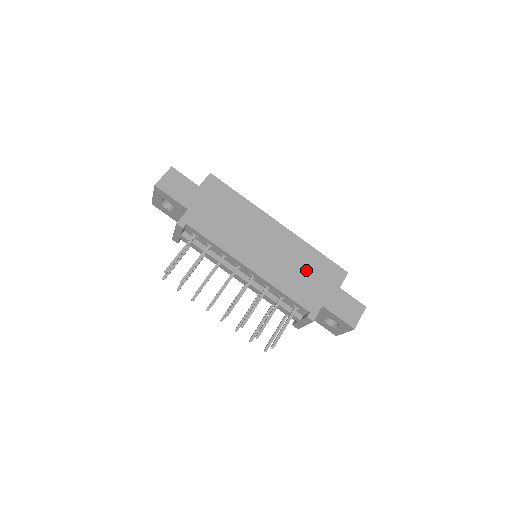
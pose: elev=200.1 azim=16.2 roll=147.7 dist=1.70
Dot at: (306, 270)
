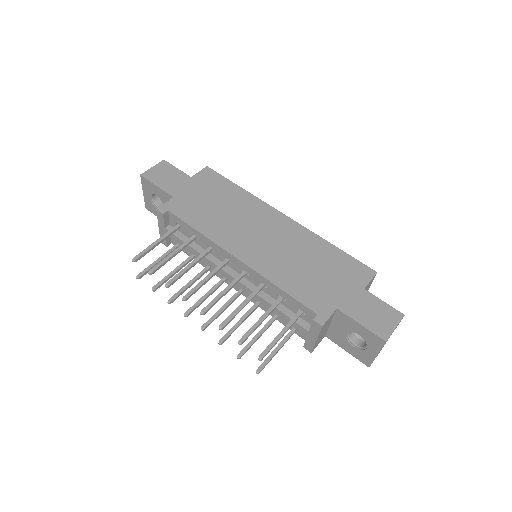
Dot at: (316, 265)
